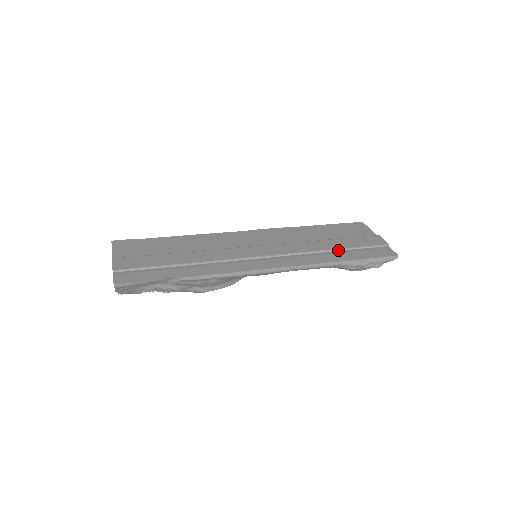
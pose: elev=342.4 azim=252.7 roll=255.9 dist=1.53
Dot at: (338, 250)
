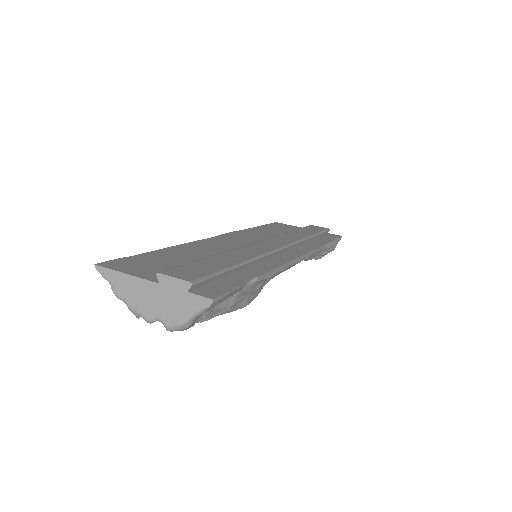
Dot at: (314, 236)
